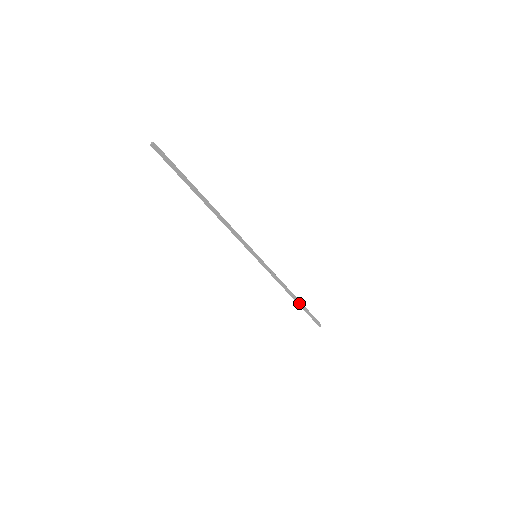
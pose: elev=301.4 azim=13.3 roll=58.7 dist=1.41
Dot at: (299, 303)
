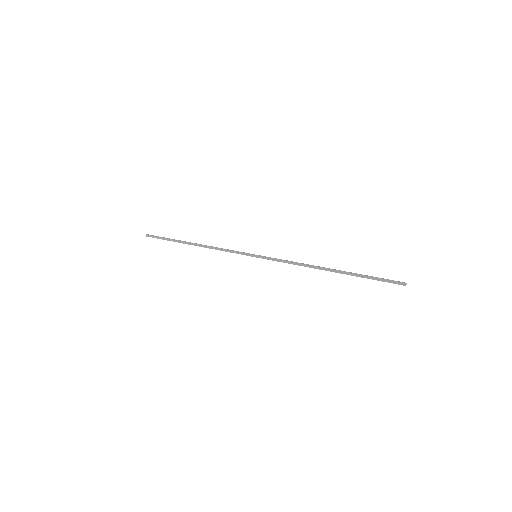
Dot at: (342, 272)
